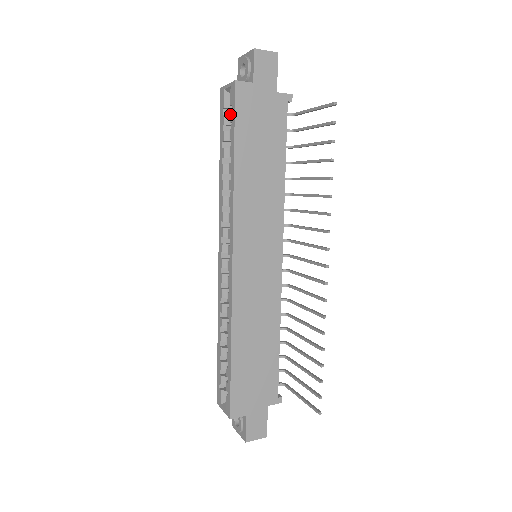
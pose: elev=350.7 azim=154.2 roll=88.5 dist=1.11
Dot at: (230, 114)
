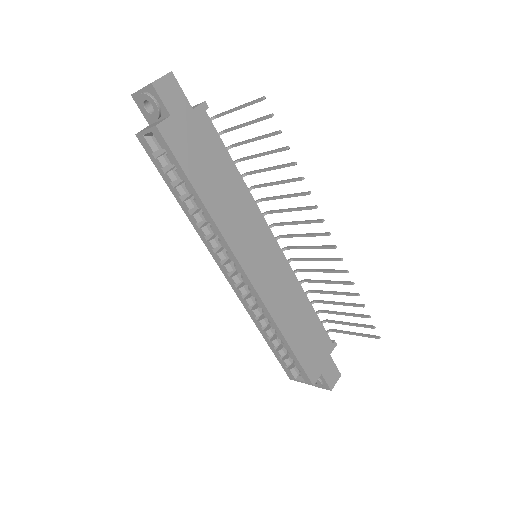
Dot at: (167, 157)
